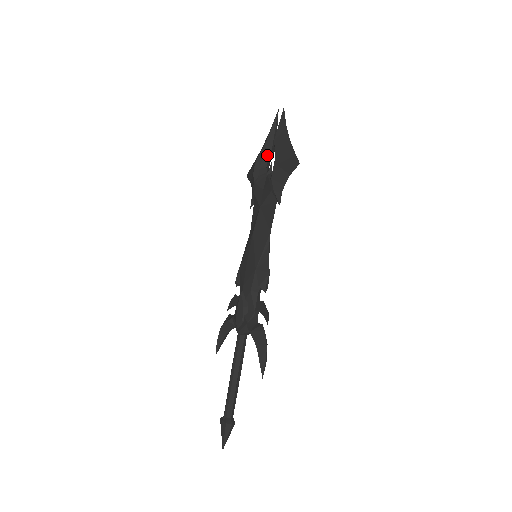
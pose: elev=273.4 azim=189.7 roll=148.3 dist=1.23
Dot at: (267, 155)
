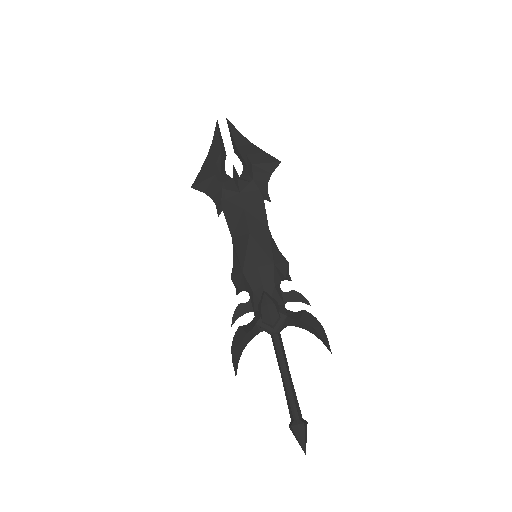
Dot at: (223, 162)
